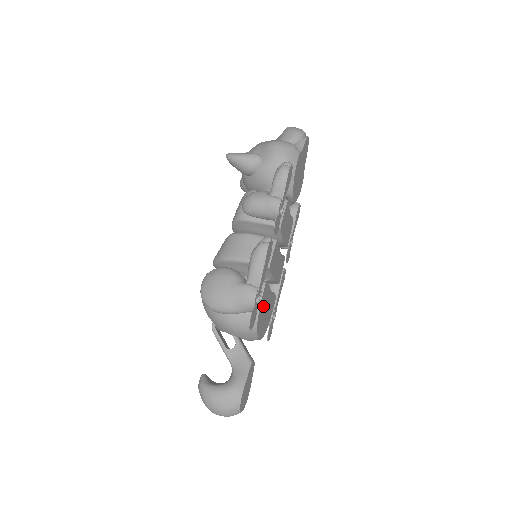
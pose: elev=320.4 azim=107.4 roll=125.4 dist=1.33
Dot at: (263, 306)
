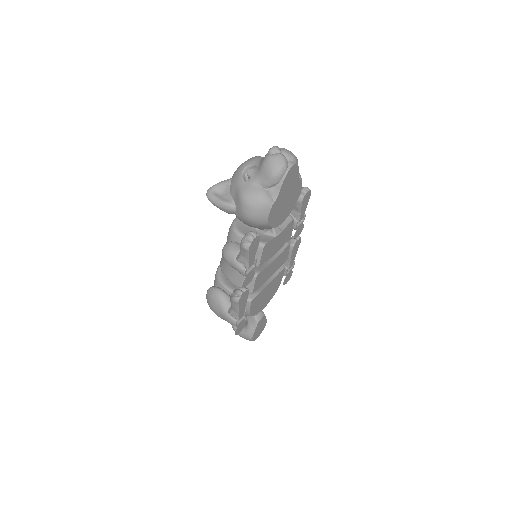
Dot at: (257, 303)
